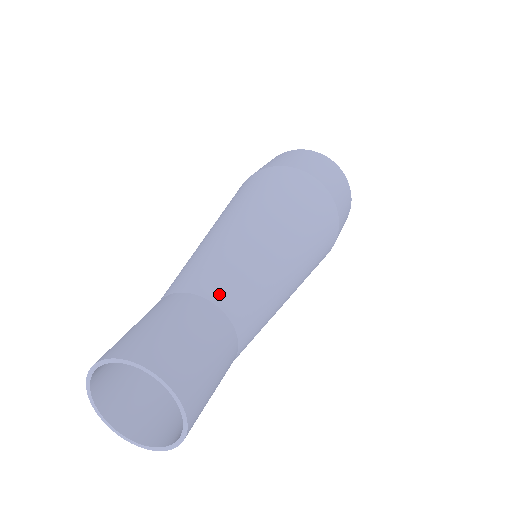
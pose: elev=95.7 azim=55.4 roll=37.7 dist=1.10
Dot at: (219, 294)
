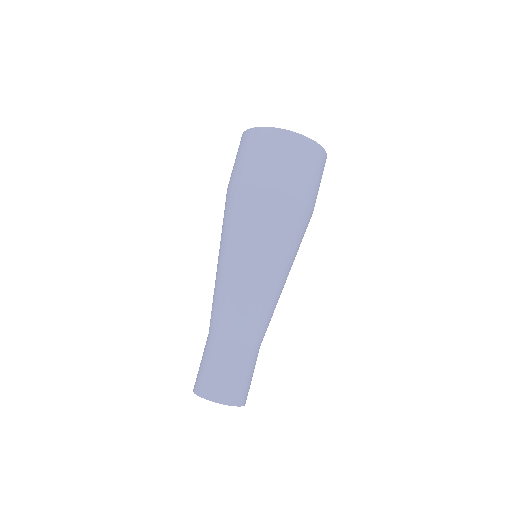
Dot at: (234, 334)
